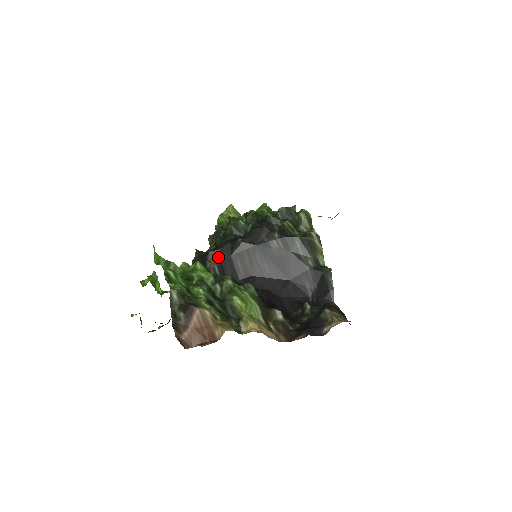
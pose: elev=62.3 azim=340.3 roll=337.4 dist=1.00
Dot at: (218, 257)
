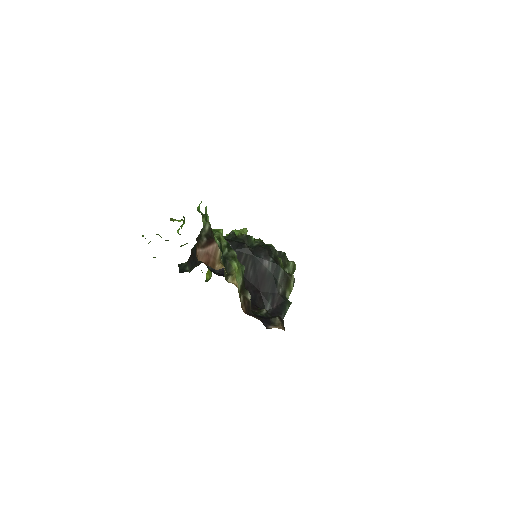
Dot at: occluded
